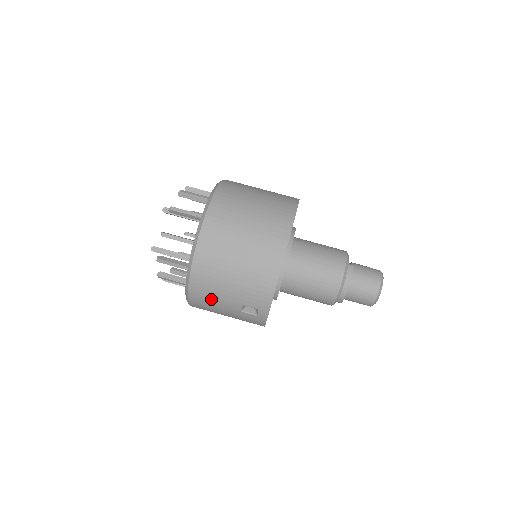
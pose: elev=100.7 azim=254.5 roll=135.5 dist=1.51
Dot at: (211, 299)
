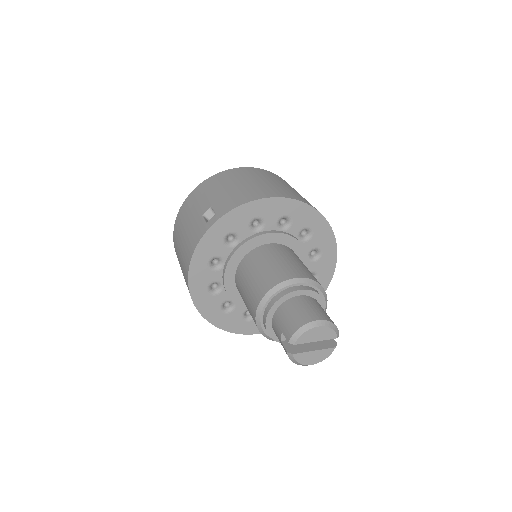
Dot at: (200, 197)
